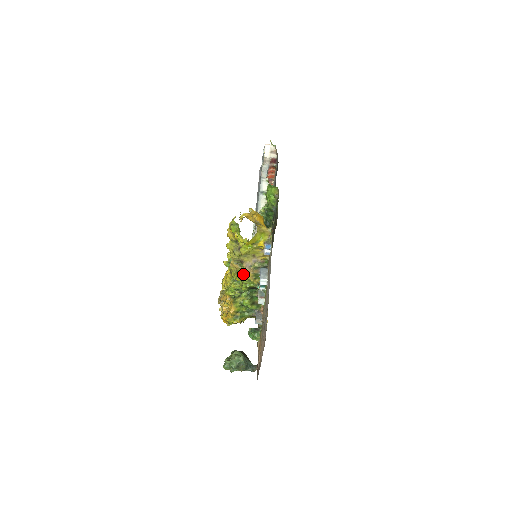
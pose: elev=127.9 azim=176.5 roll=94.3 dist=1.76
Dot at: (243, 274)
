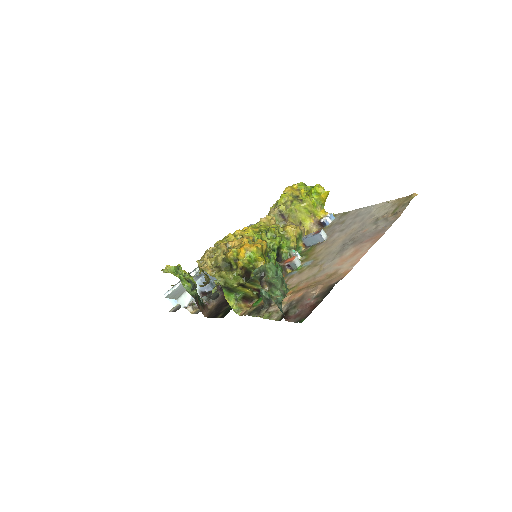
Dot at: (288, 226)
